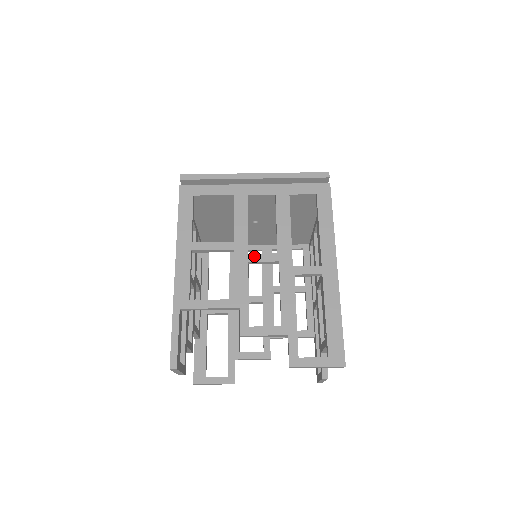
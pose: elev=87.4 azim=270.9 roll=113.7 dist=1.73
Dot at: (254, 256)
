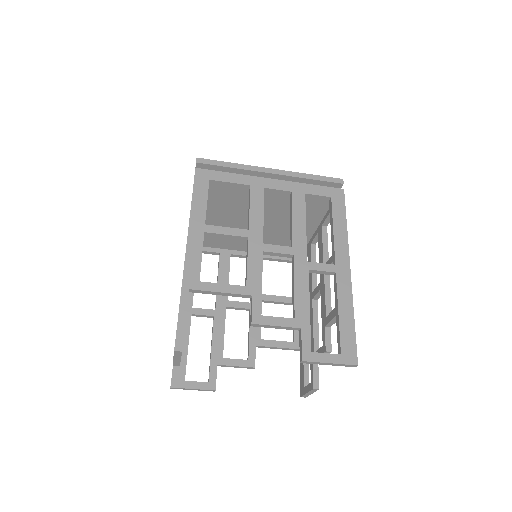
Dot at: (269, 246)
